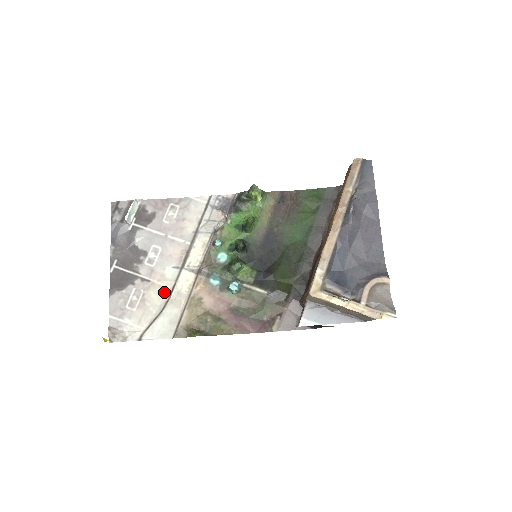
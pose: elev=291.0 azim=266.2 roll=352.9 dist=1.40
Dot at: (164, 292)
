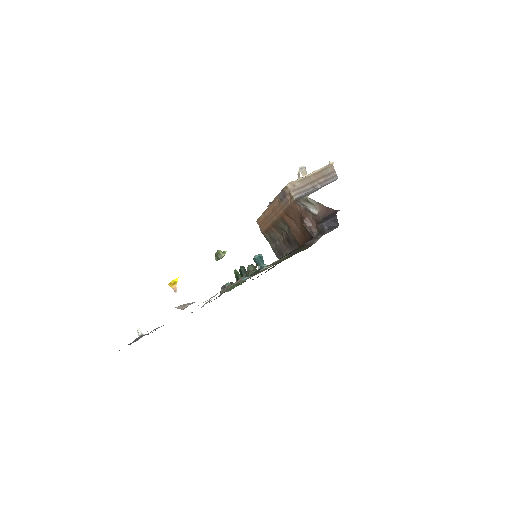
Dot at: occluded
